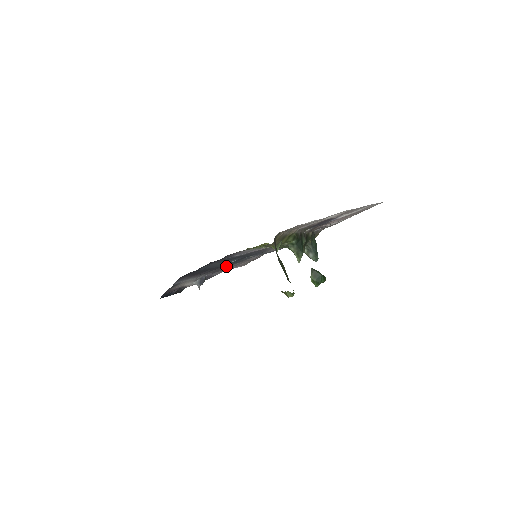
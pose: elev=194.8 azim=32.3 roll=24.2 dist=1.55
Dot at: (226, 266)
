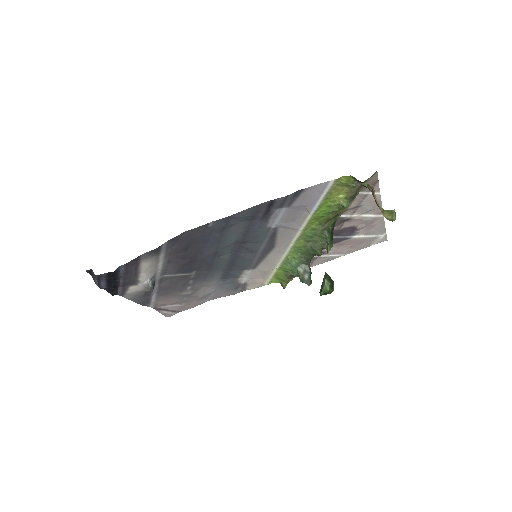
Dot at: (184, 282)
